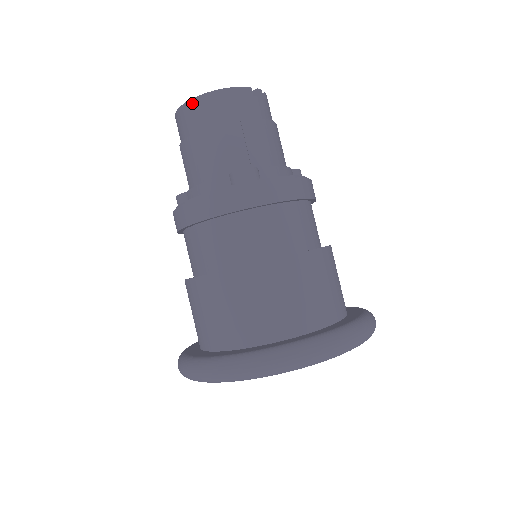
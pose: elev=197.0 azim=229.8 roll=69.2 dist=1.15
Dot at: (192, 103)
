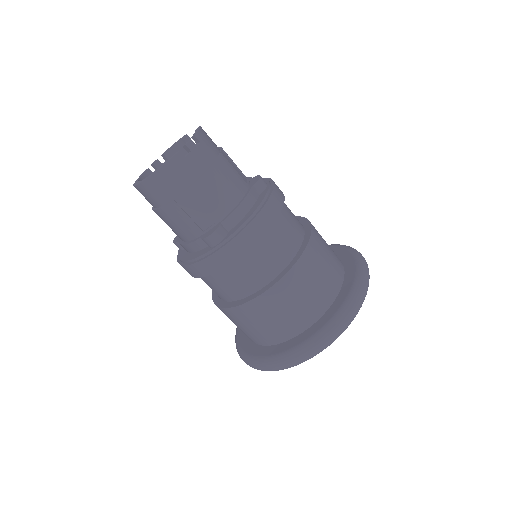
Dot at: (141, 187)
